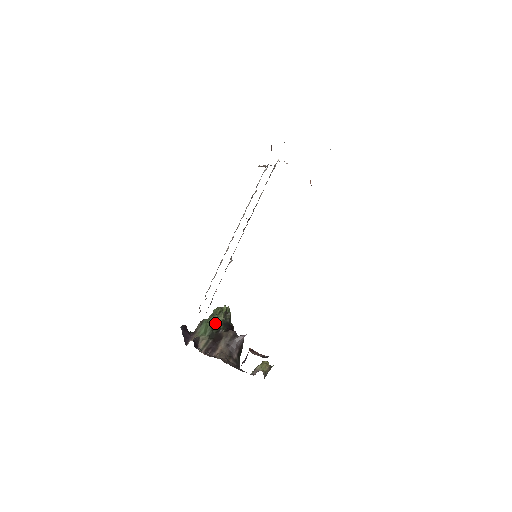
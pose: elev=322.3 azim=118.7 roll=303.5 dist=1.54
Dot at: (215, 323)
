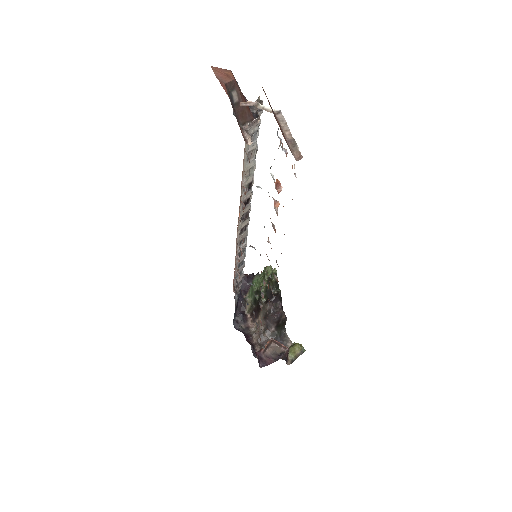
Dot at: (258, 289)
